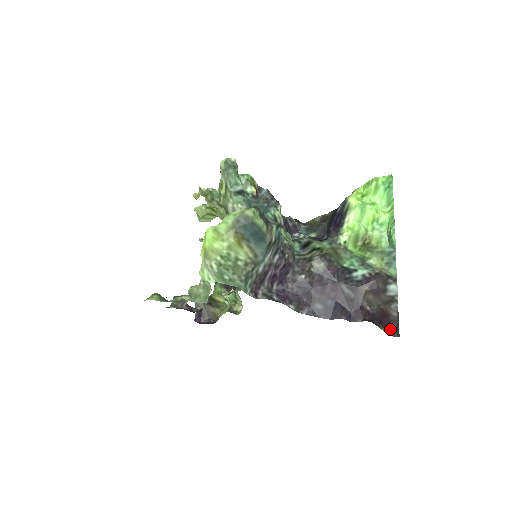
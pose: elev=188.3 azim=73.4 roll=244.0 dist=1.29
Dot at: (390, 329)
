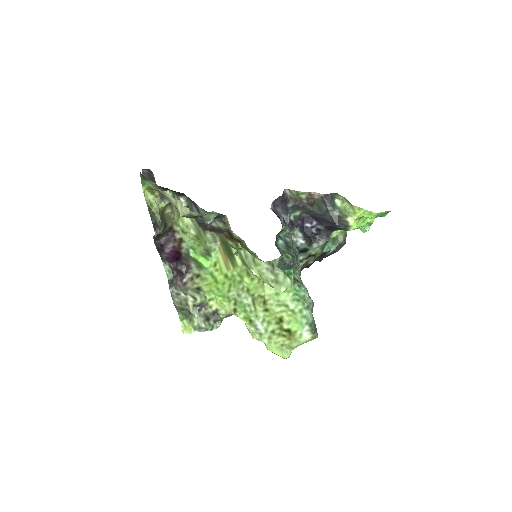
Dot at: occluded
